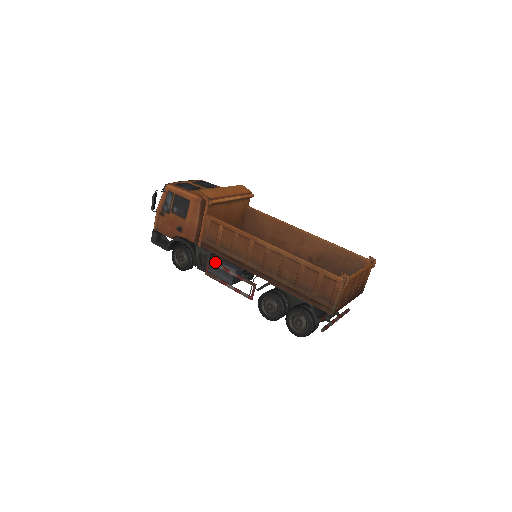
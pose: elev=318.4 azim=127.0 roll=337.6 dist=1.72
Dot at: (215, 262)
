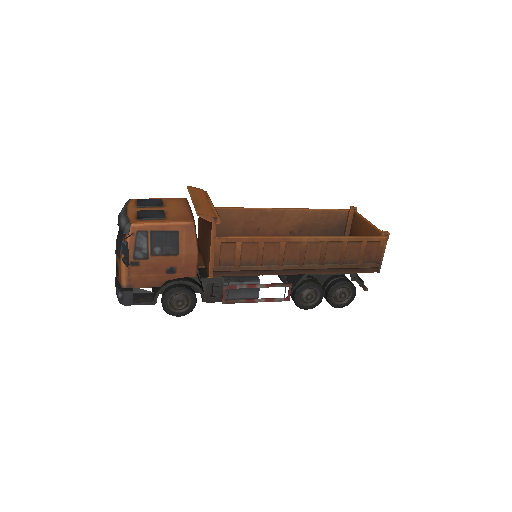
Dot at: (234, 285)
